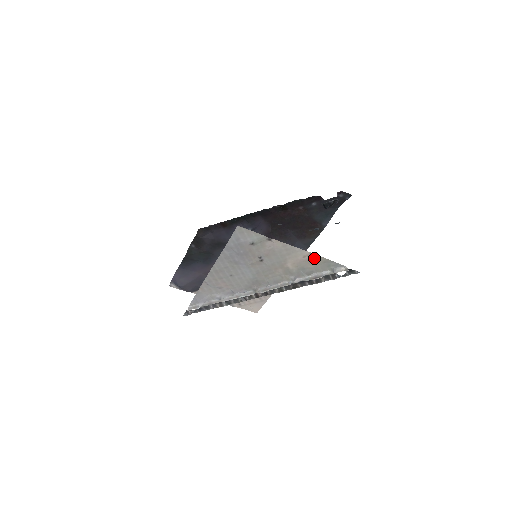
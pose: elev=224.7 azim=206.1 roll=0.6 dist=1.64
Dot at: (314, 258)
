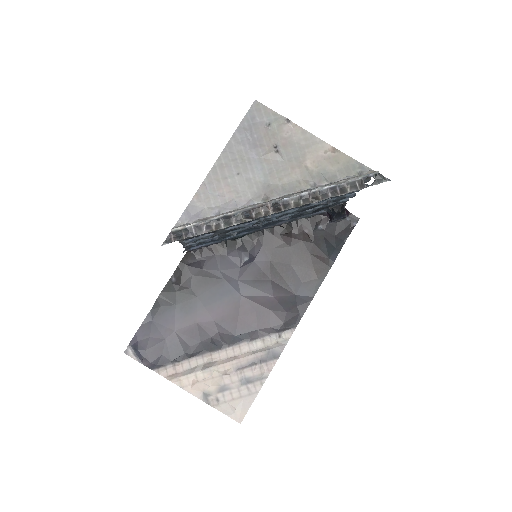
Dot at: (337, 156)
